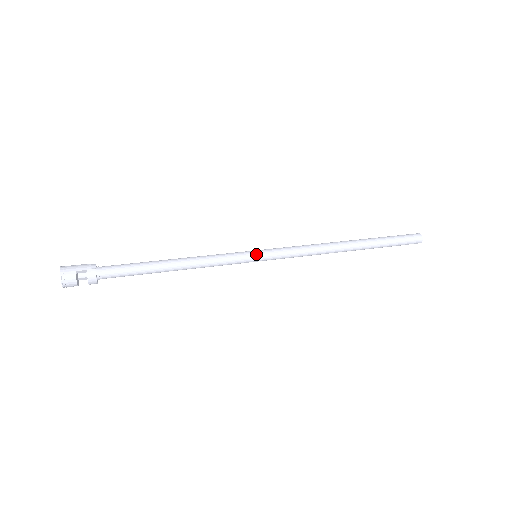
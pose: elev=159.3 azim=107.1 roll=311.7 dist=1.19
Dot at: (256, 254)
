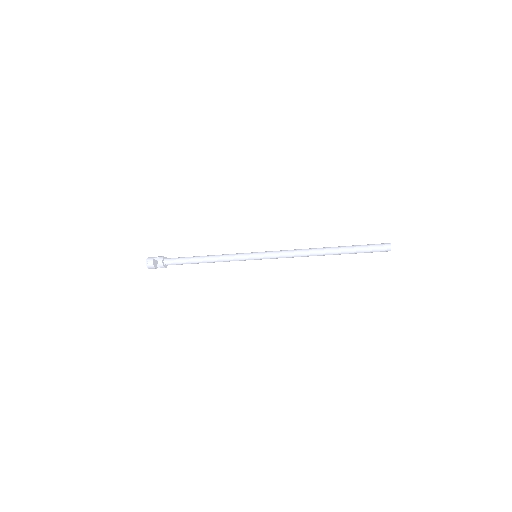
Dot at: (254, 253)
